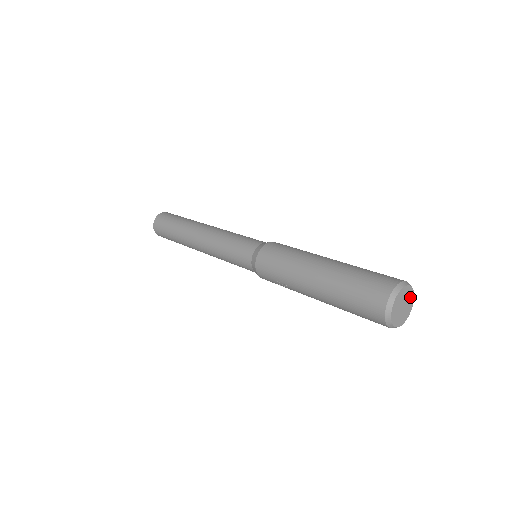
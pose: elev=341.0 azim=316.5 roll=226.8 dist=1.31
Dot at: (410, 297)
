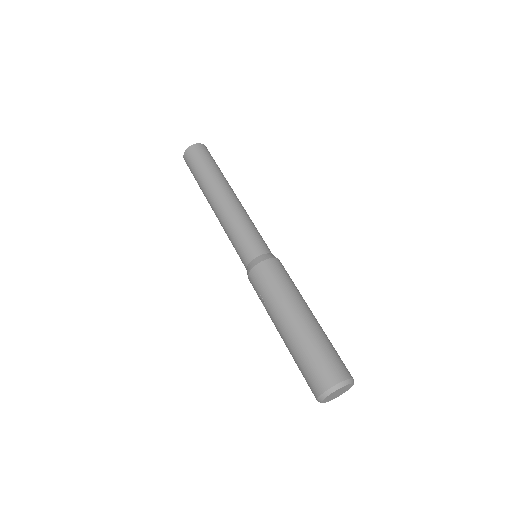
Dot at: (346, 389)
